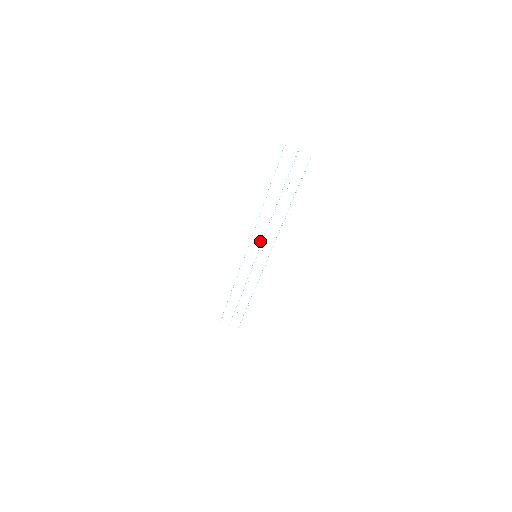
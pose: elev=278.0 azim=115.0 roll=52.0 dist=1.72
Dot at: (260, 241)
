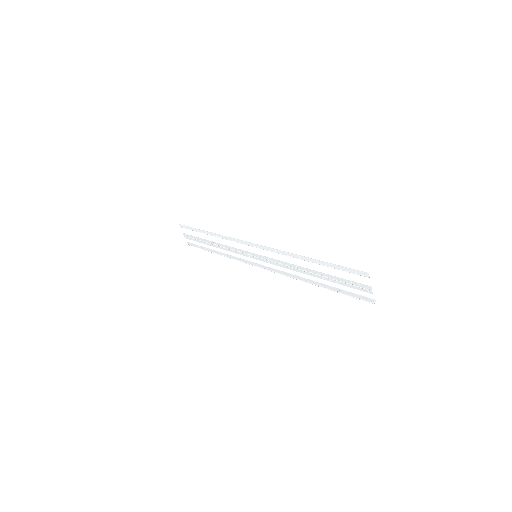
Dot at: (271, 259)
